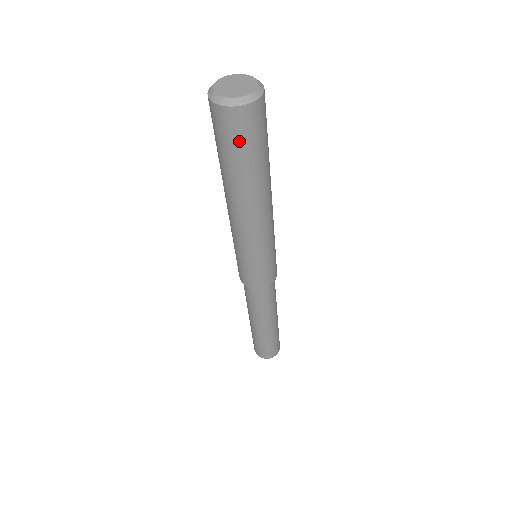
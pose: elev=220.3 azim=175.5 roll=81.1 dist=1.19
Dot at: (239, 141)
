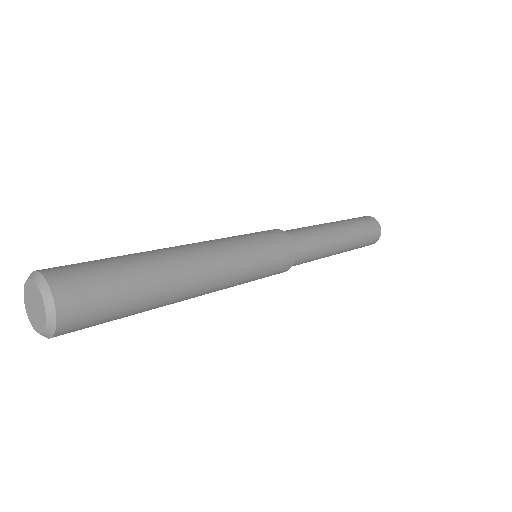
Dot at: (102, 318)
